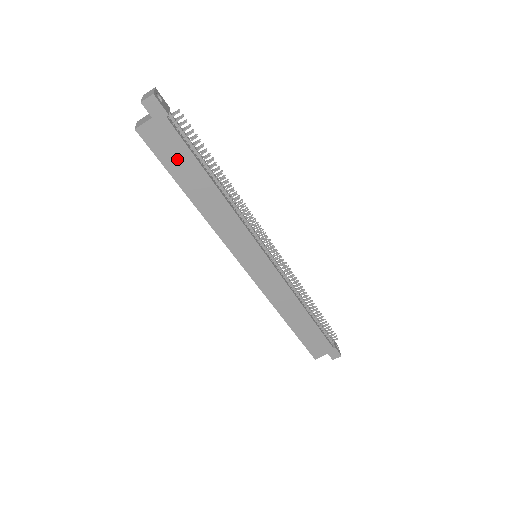
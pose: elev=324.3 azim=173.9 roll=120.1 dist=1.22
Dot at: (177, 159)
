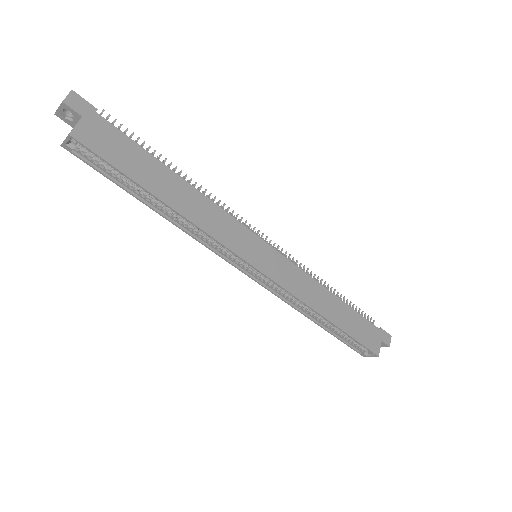
Dot at: (129, 158)
